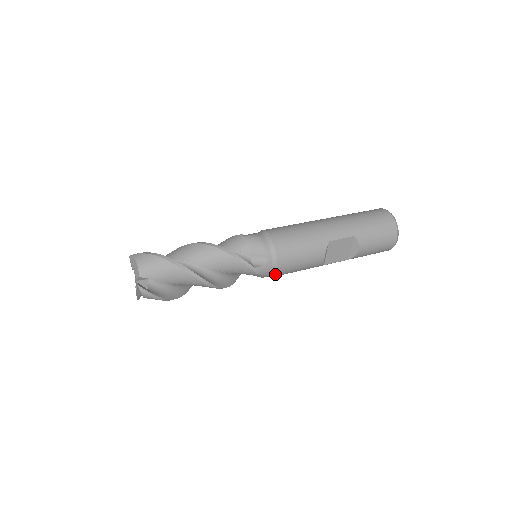
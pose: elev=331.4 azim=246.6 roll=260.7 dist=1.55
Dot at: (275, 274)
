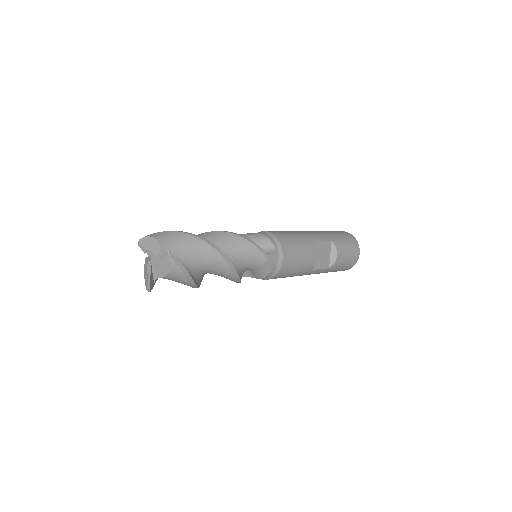
Dot at: (280, 268)
